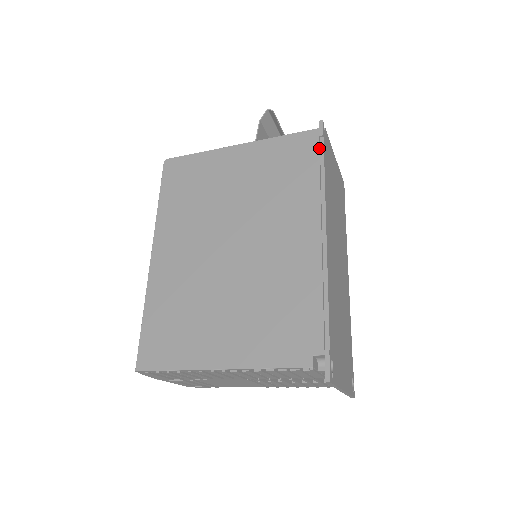
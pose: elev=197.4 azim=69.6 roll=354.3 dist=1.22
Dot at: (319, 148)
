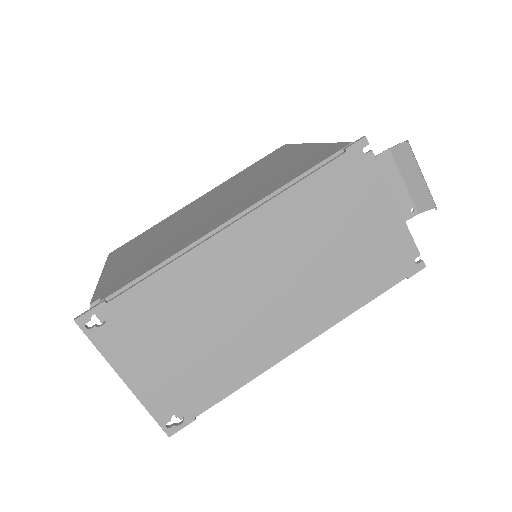
Dot at: (326, 158)
